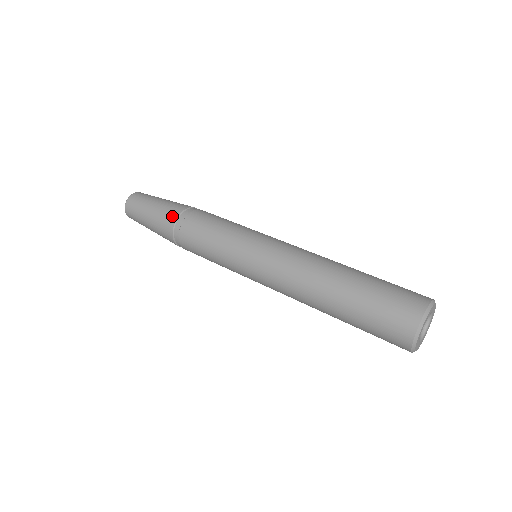
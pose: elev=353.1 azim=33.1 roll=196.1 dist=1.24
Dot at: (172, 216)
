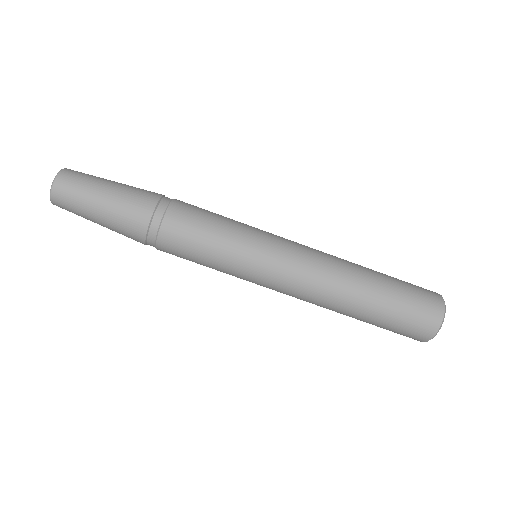
Dot at: (142, 216)
